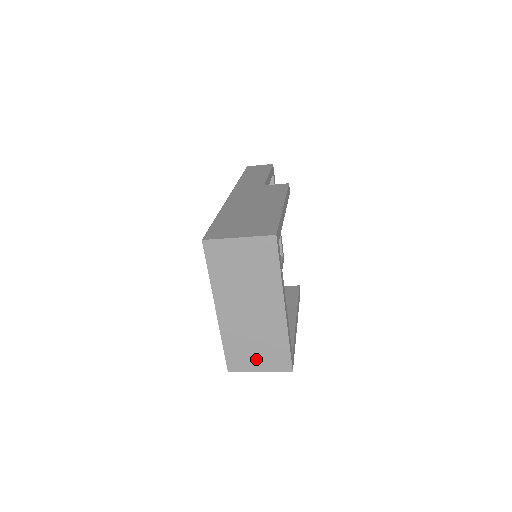
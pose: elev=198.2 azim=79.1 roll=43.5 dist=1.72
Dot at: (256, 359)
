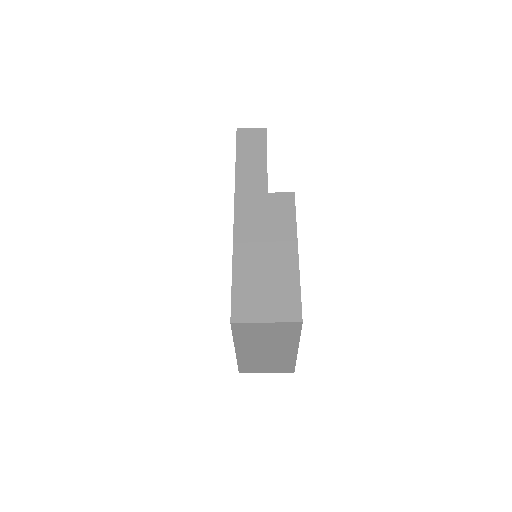
Dot at: (265, 368)
